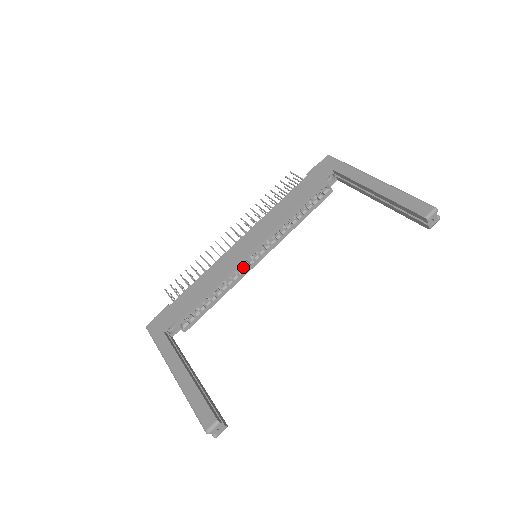
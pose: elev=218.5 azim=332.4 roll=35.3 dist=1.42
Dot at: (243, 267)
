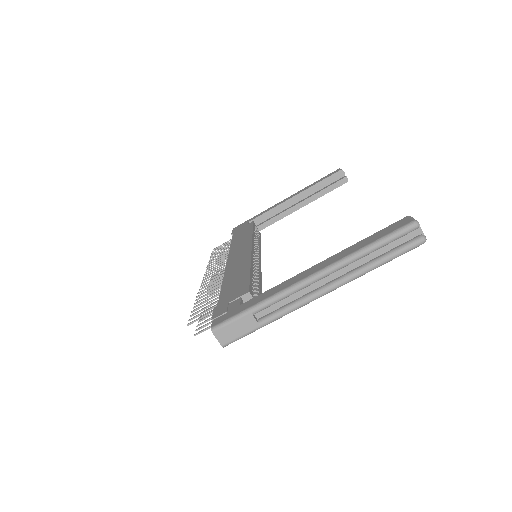
Dot at: (254, 265)
